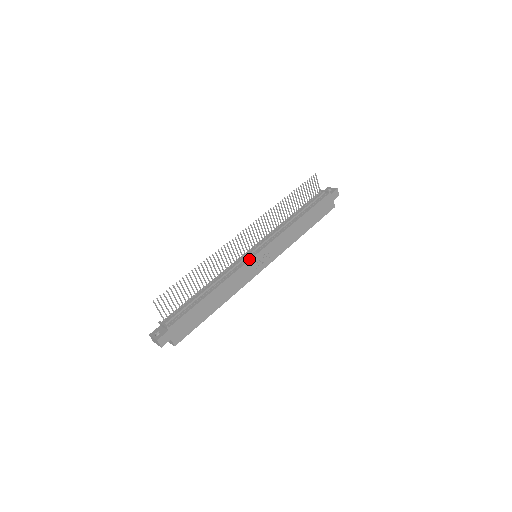
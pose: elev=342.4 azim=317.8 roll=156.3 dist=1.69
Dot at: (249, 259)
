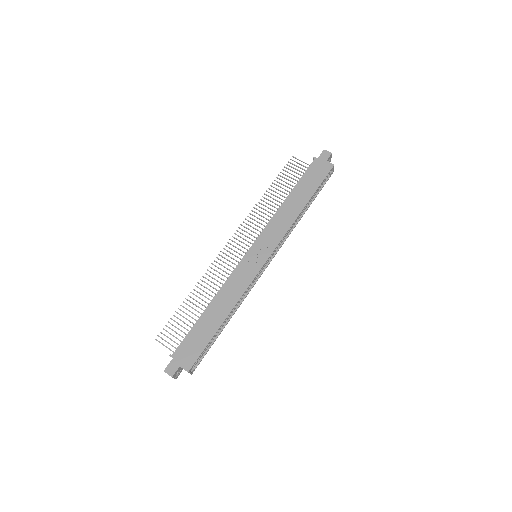
Dot at: (241, 260)
